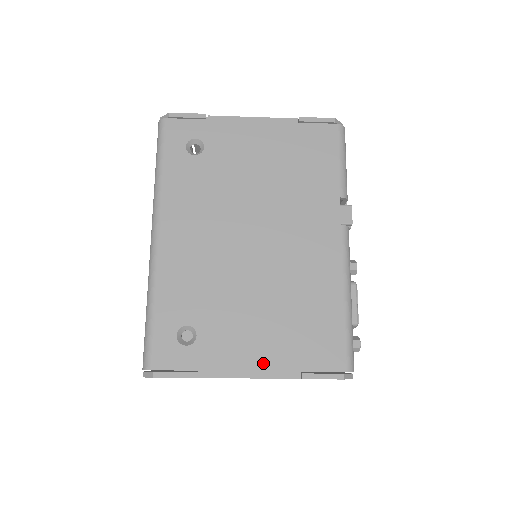
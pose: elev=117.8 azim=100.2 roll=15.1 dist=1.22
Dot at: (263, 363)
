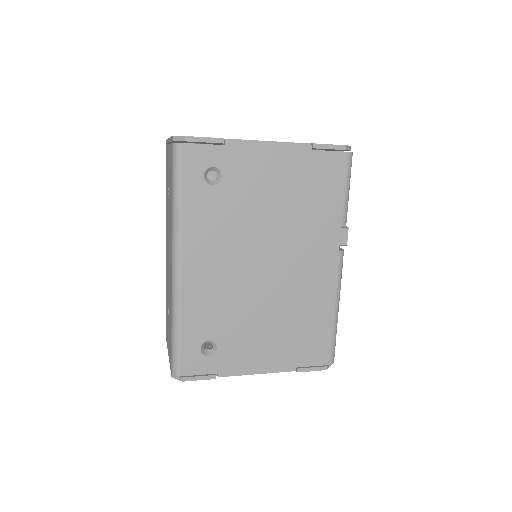
Dot at: (269, 364)
